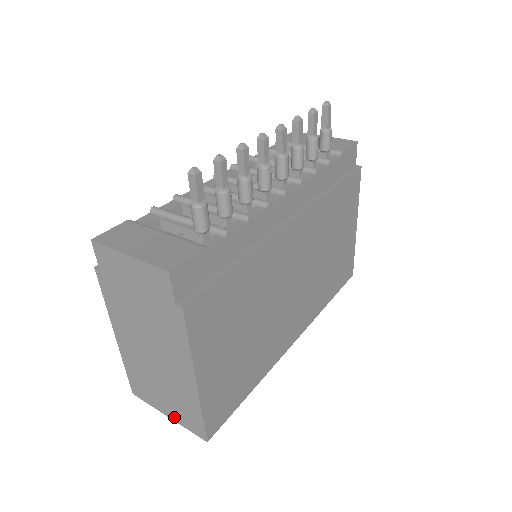
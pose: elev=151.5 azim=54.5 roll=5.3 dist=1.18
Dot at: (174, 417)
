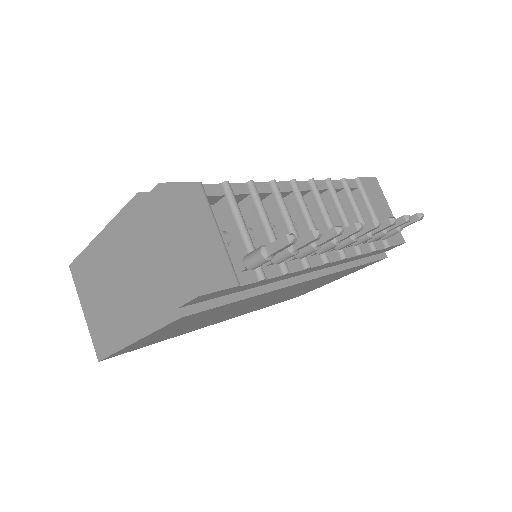
Dot at: (89, 320)
